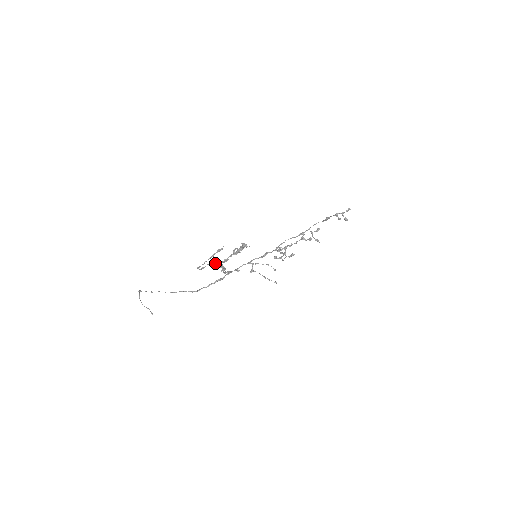
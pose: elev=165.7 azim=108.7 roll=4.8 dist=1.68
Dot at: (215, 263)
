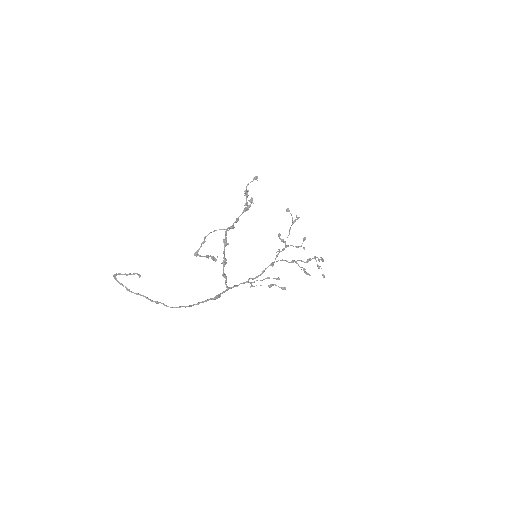
Dot at: (220, 229)
